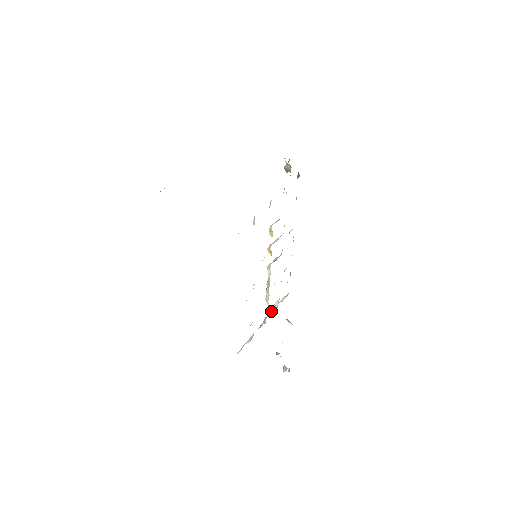
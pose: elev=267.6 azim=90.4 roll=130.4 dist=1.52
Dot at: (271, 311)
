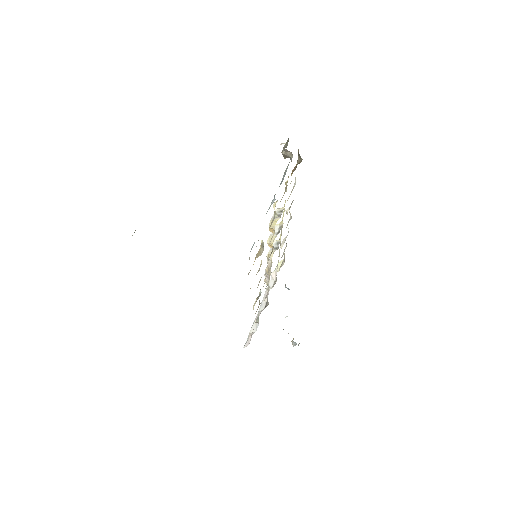
Dot at: occluded
